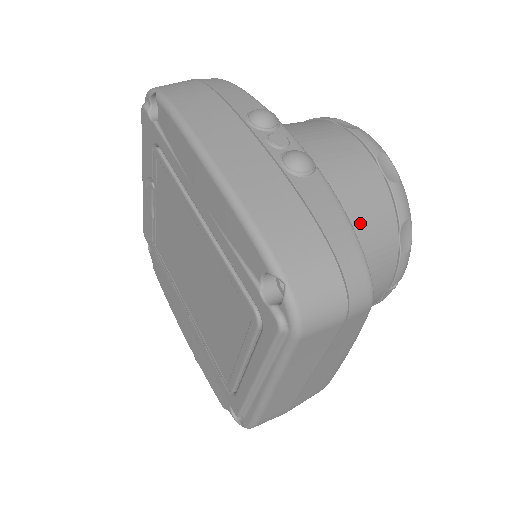
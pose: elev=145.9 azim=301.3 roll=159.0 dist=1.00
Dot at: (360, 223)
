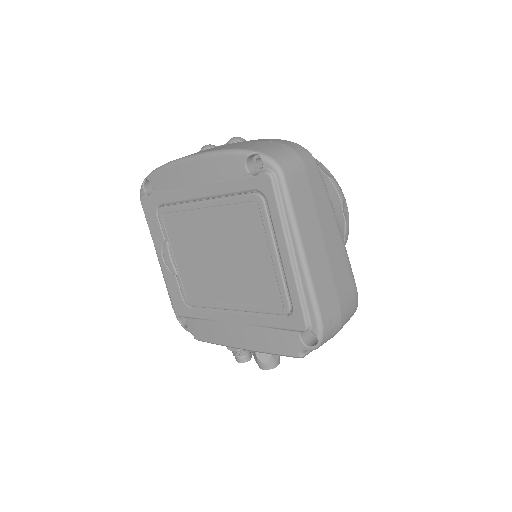
Dot at: occluded
